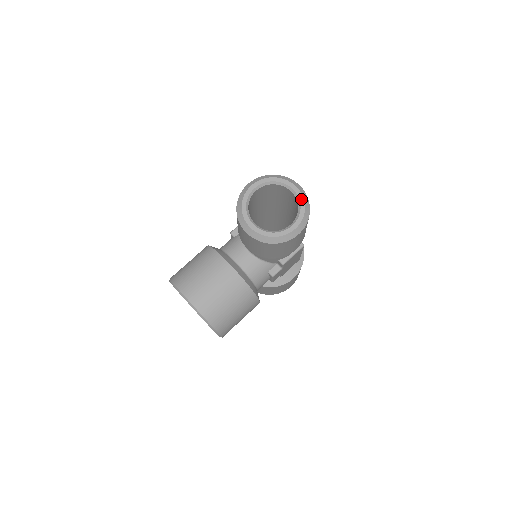
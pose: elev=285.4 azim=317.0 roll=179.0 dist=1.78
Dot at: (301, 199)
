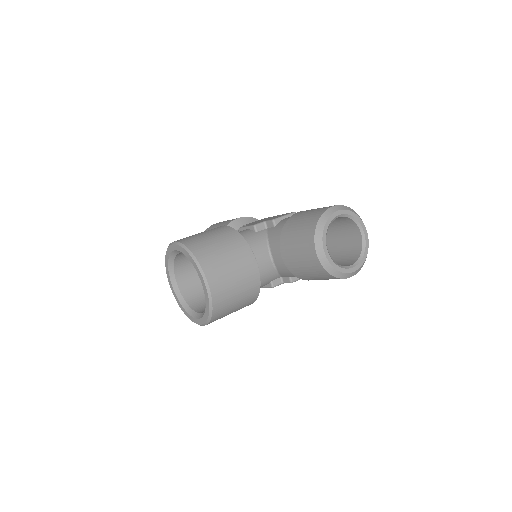
Dot at: (367, 246)
